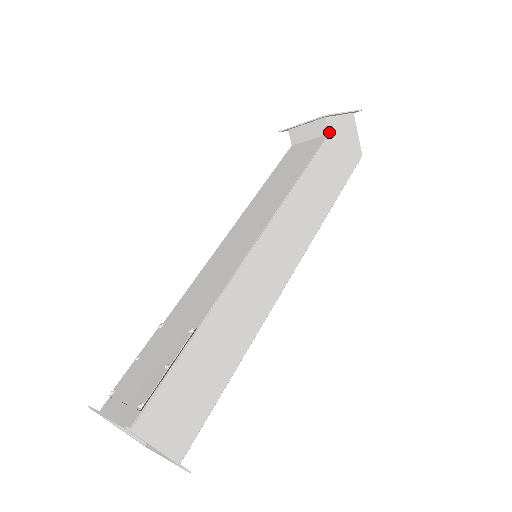
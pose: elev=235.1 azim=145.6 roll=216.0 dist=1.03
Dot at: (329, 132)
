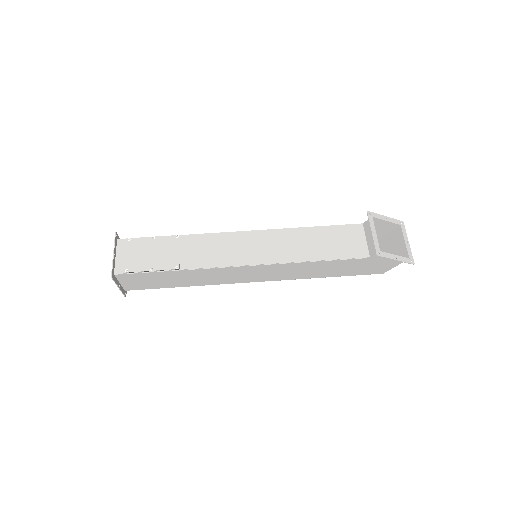
Dot at: (372, 257)
